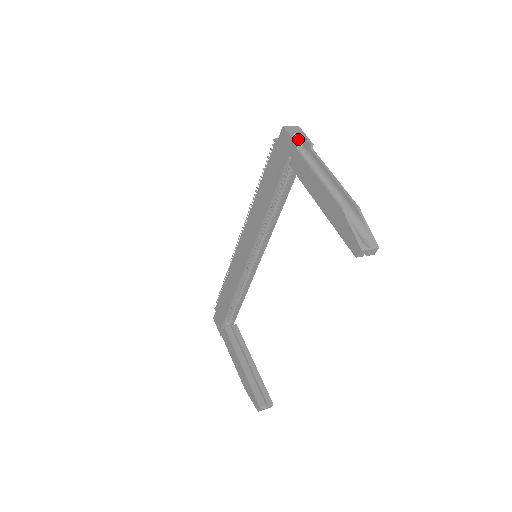
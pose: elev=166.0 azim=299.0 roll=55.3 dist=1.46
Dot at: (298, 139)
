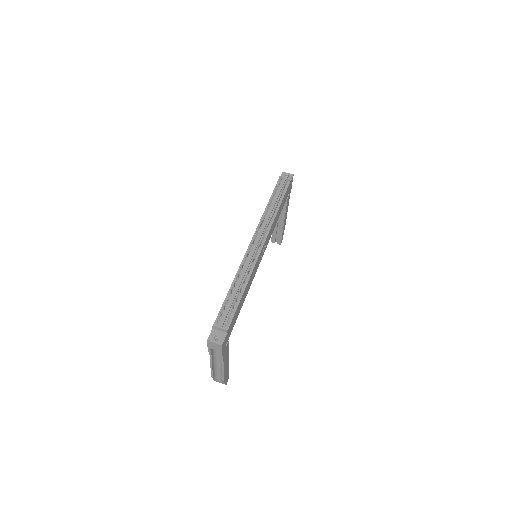
Dot at: (214, 349)
